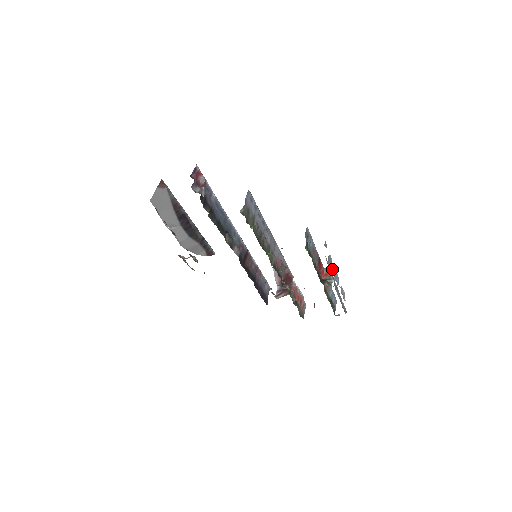
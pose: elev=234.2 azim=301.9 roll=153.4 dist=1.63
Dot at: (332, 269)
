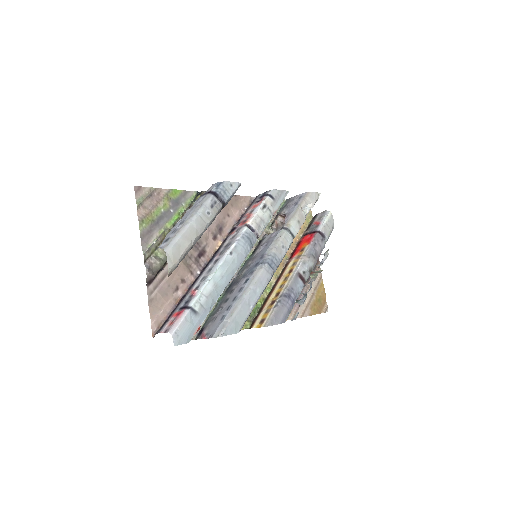
Dot at: occluded
